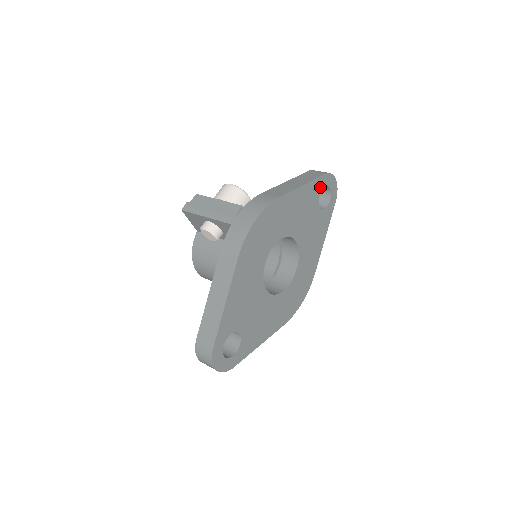
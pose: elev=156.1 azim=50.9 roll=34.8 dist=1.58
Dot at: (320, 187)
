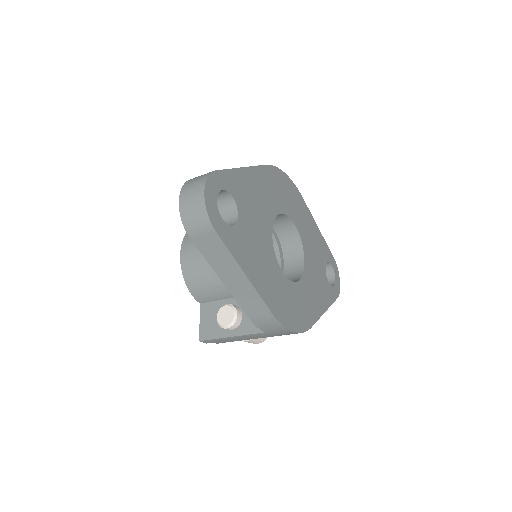
Dot at: (328, 258)
